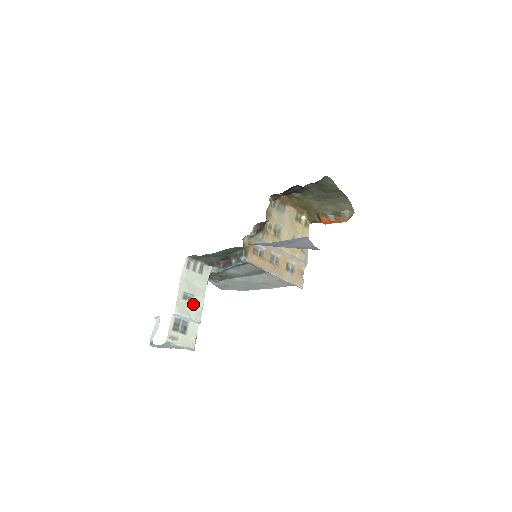
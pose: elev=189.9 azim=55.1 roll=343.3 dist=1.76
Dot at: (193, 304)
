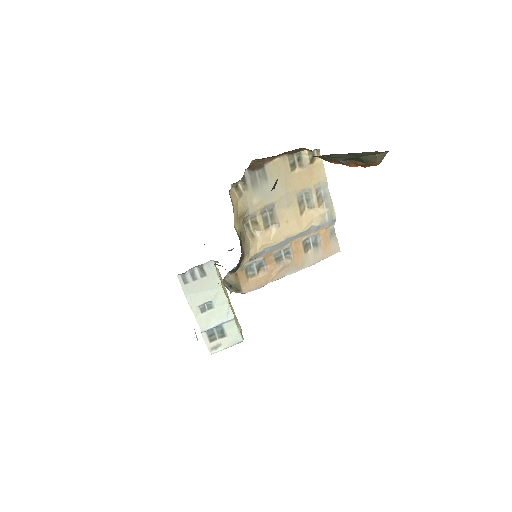
Dot at: (216, 309)
